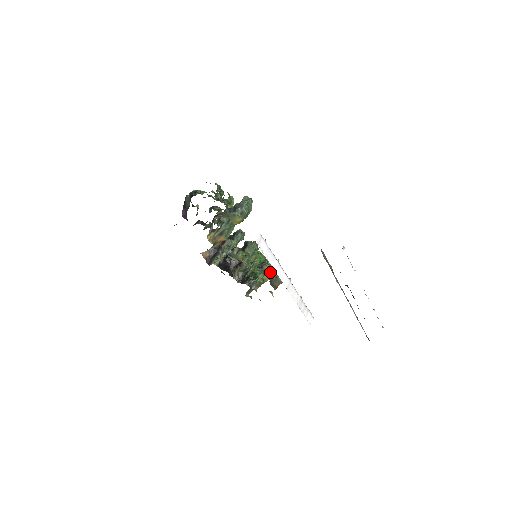
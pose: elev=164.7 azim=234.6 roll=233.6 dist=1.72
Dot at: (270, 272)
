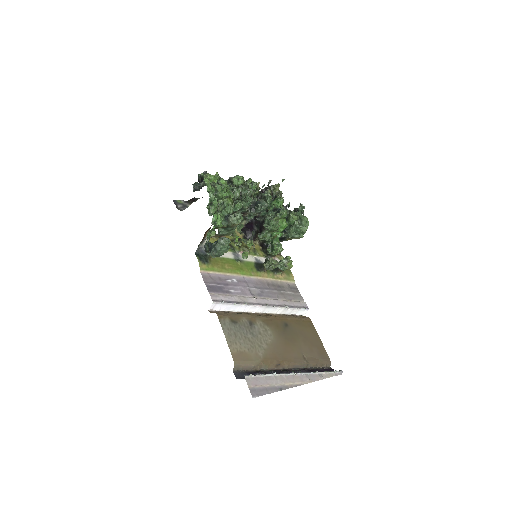
Dot at: occluded
